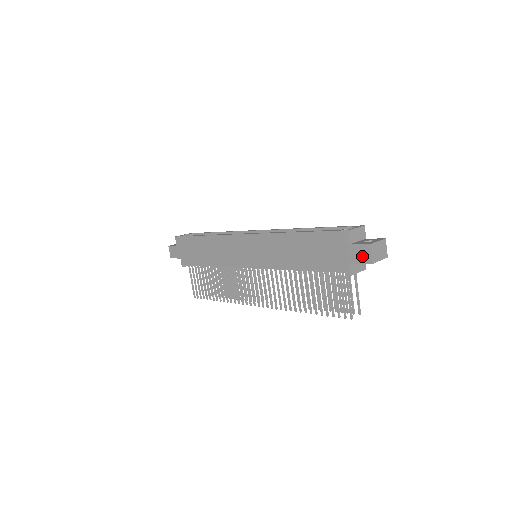
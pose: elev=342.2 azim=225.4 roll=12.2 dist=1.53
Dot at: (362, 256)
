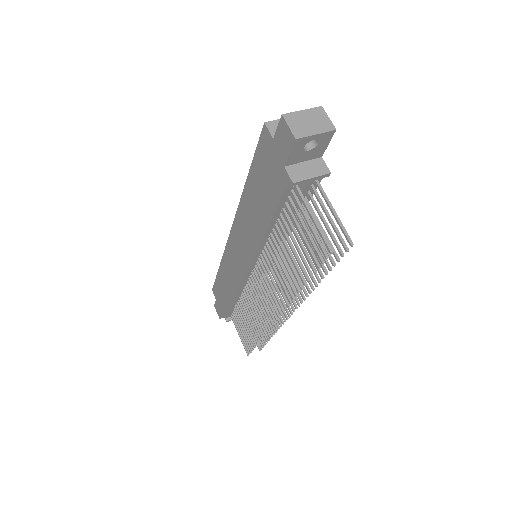
Dot at: (285, 141)
